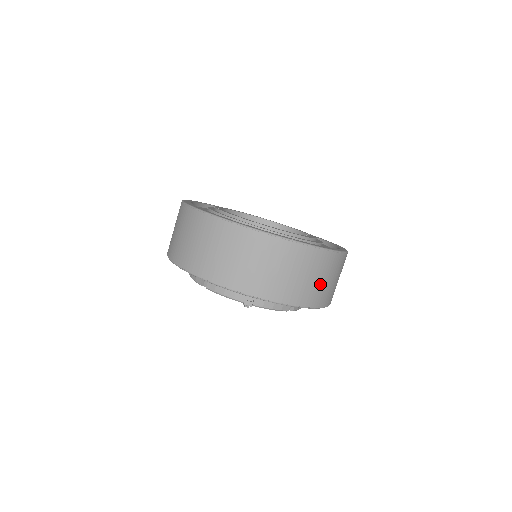
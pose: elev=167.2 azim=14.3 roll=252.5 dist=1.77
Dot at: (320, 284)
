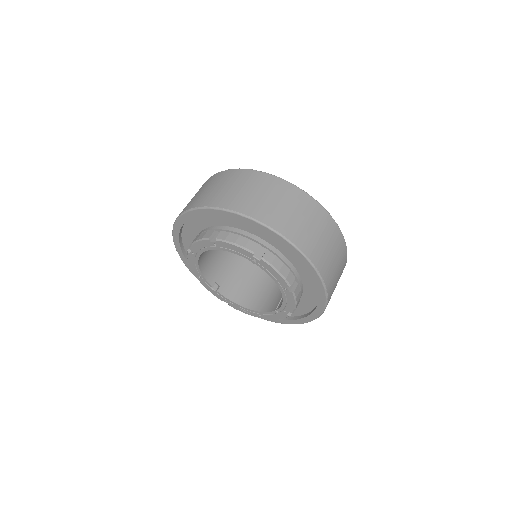
Dot at: (329, 256)
